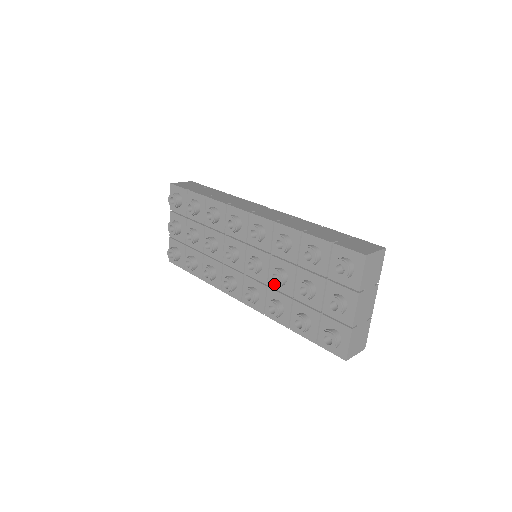
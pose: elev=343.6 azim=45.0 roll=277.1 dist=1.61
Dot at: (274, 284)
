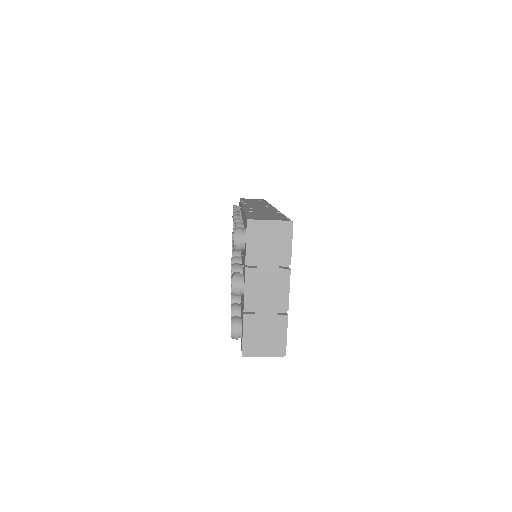
Dot at: occluded
